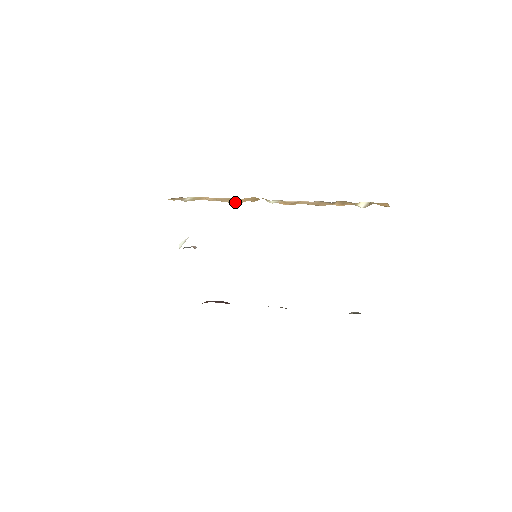
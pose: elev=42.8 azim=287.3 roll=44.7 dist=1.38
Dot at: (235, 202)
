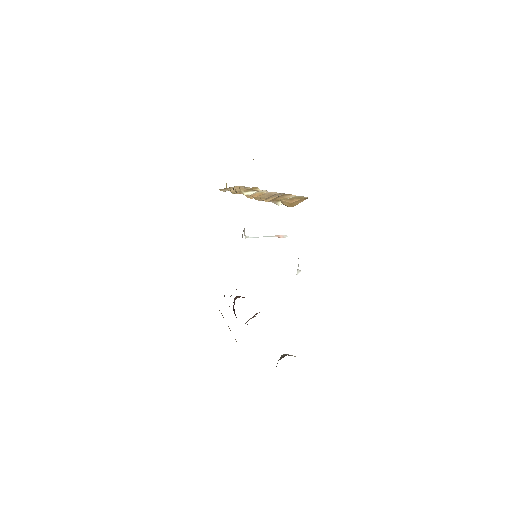
Dot at: occluded
